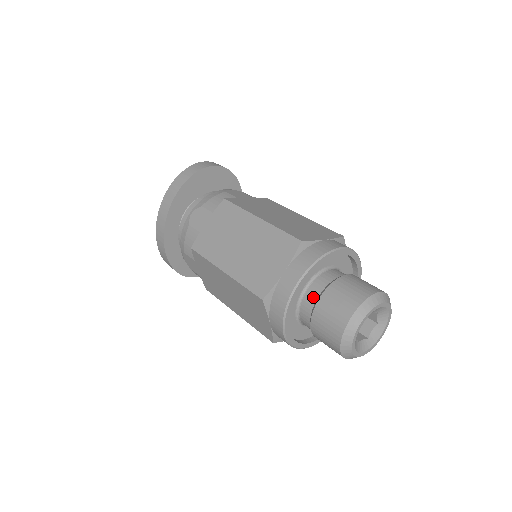
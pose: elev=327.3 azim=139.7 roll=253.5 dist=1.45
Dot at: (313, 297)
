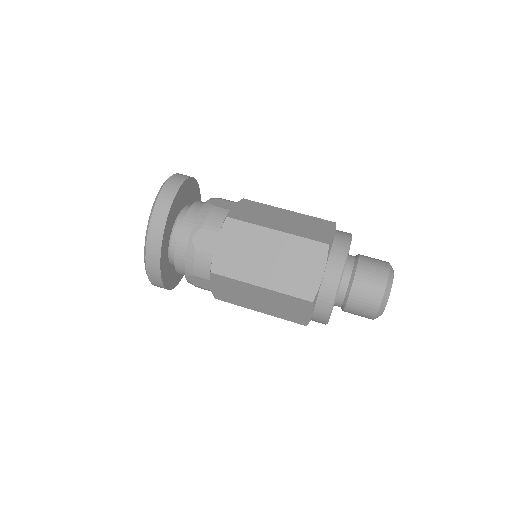
Dot at: (344, 284)
